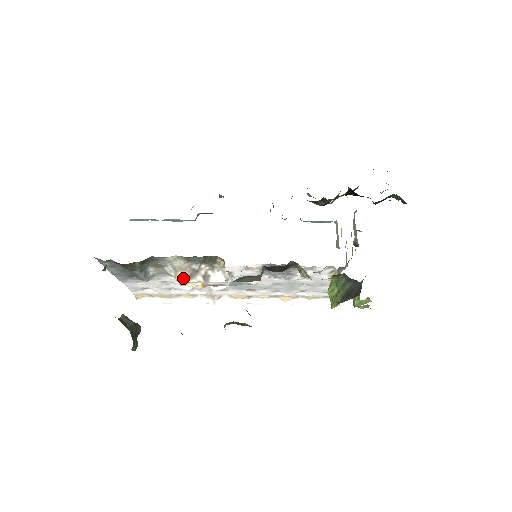
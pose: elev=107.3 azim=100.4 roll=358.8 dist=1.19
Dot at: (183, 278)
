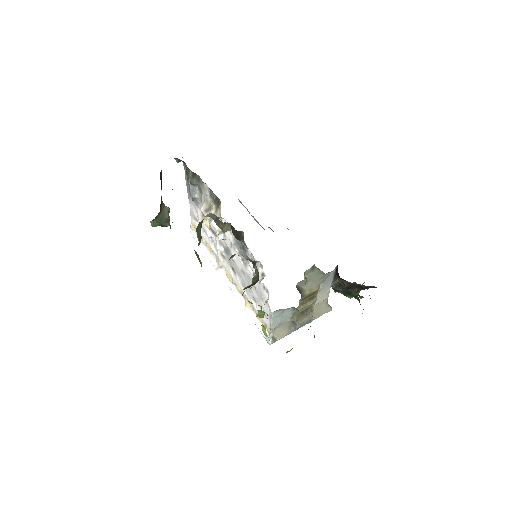
Dot at: (204, 209)
